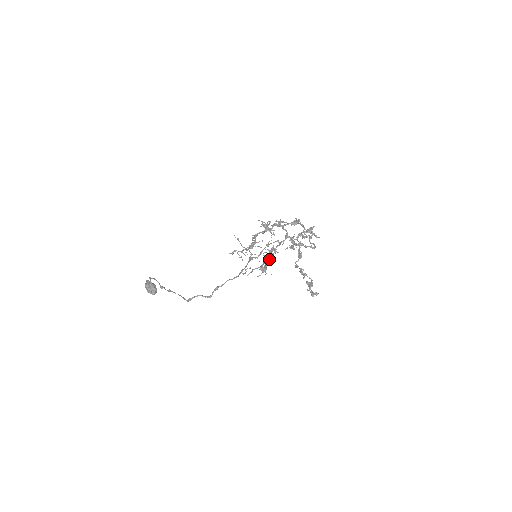
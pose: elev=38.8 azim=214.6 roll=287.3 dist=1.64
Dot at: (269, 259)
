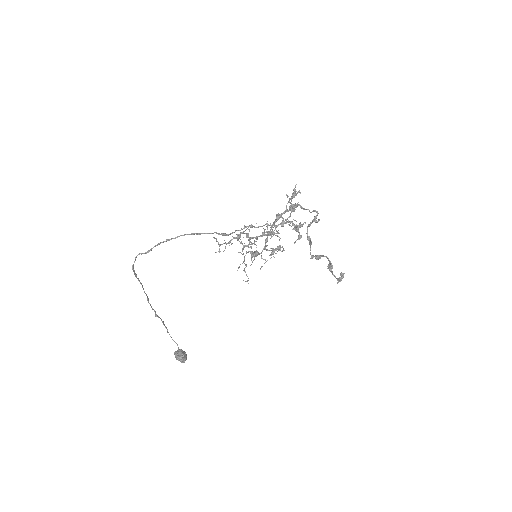
Dot at: (264, 247)
